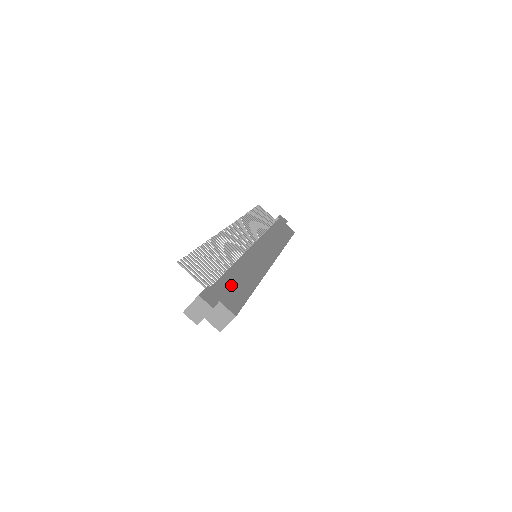
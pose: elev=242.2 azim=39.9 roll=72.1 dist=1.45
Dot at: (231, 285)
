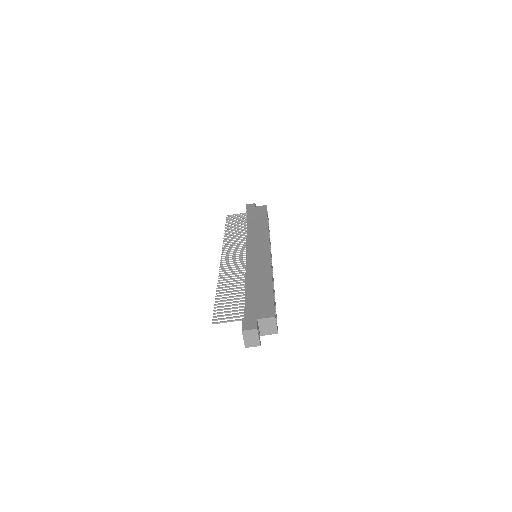
Dot at: (255, 300)
